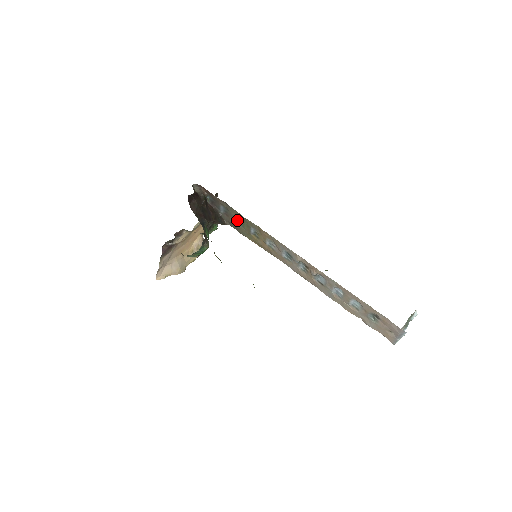
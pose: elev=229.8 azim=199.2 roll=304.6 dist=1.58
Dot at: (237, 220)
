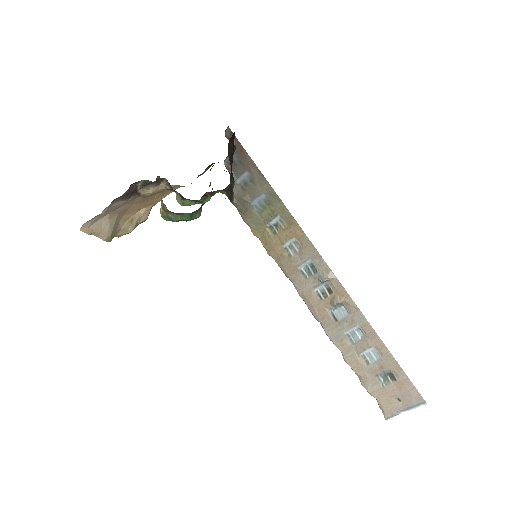
Dot at: (257, 200)
